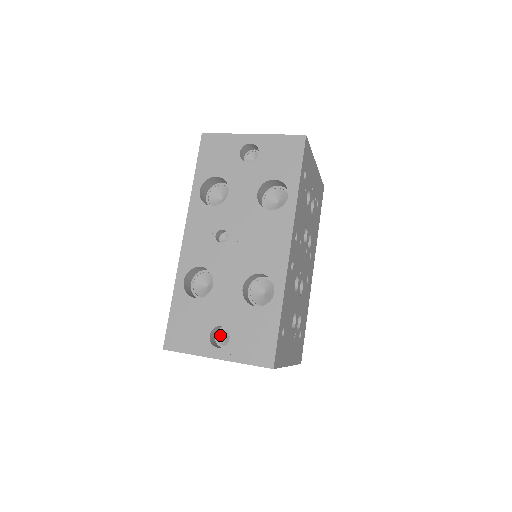
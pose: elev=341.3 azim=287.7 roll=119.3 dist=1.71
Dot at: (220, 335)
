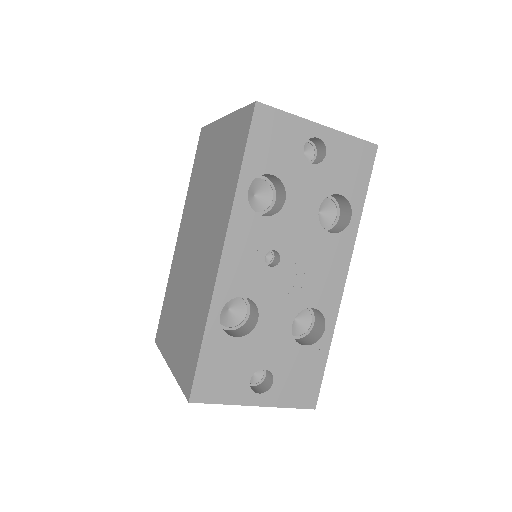
Dot at: occluded
